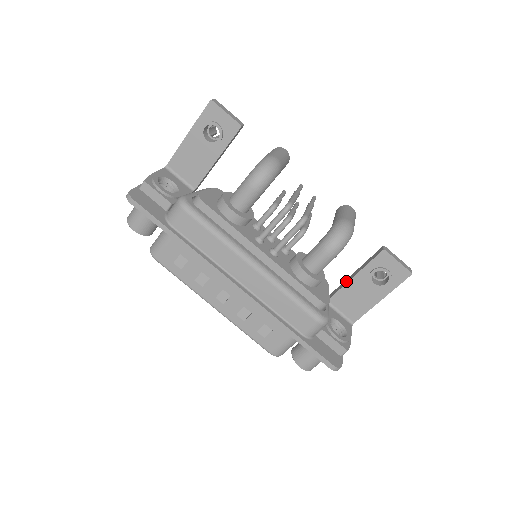
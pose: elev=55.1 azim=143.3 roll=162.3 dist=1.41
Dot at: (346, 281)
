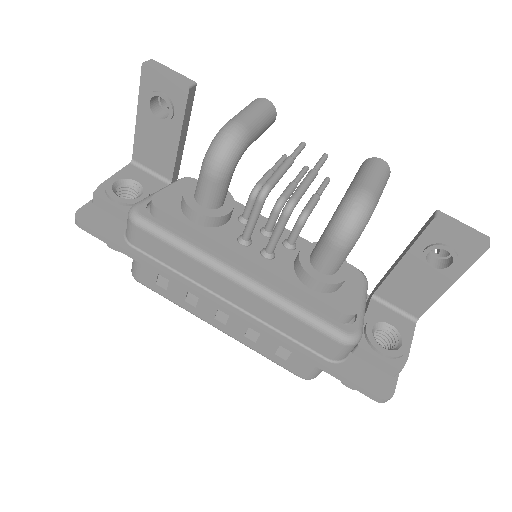
Dot at: (393, 266)
